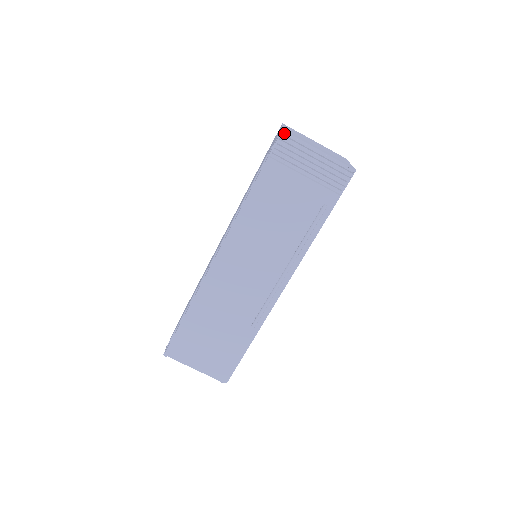
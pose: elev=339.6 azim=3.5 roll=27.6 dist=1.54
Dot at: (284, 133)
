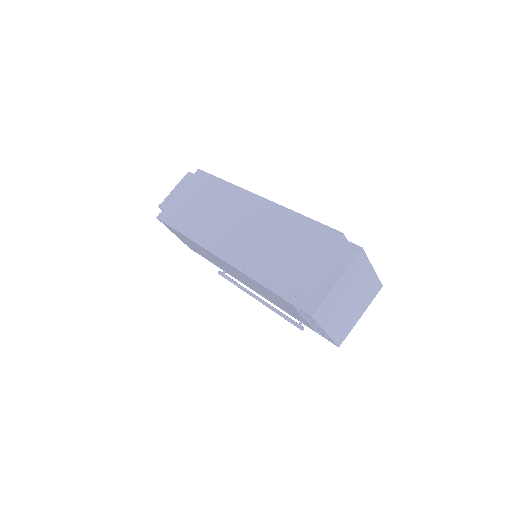
Dot at: (311, 317)
